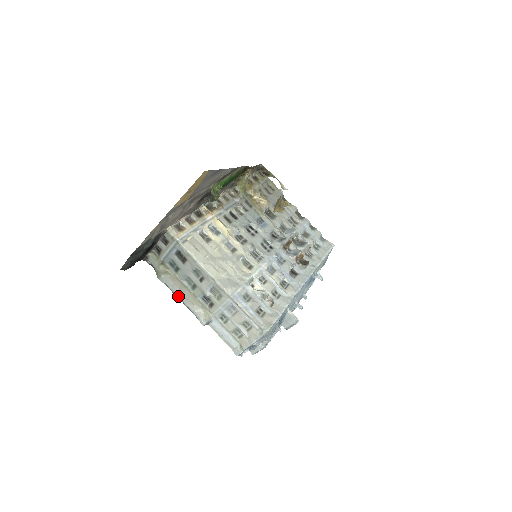
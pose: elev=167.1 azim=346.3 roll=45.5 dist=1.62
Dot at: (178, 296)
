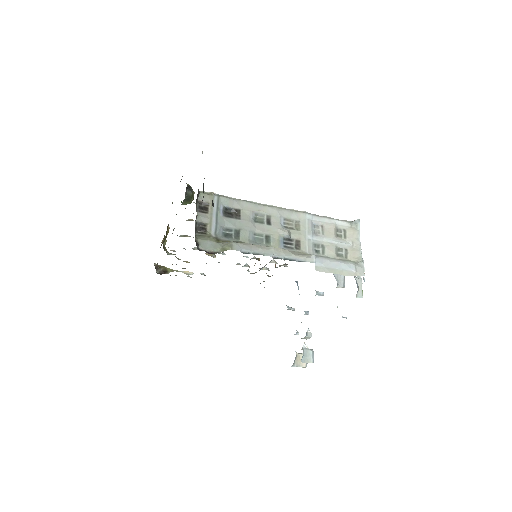
Dot at: (267, 253)
